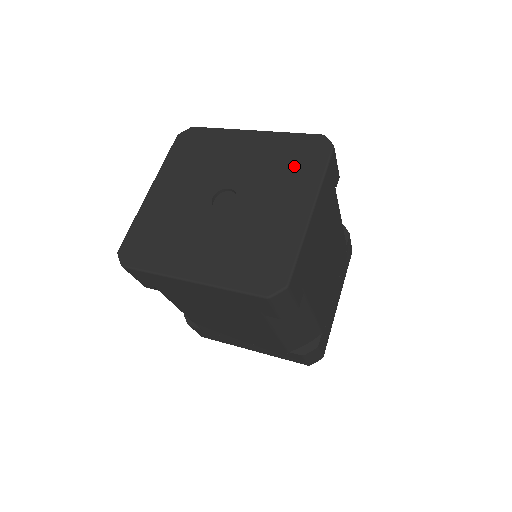
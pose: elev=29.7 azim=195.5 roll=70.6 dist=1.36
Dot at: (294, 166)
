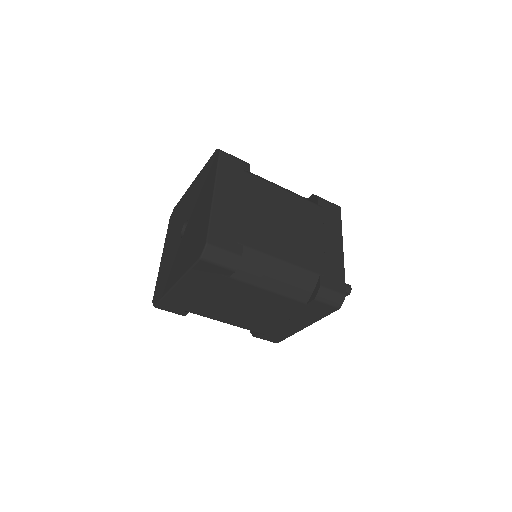
Dot at: (206, 179)
